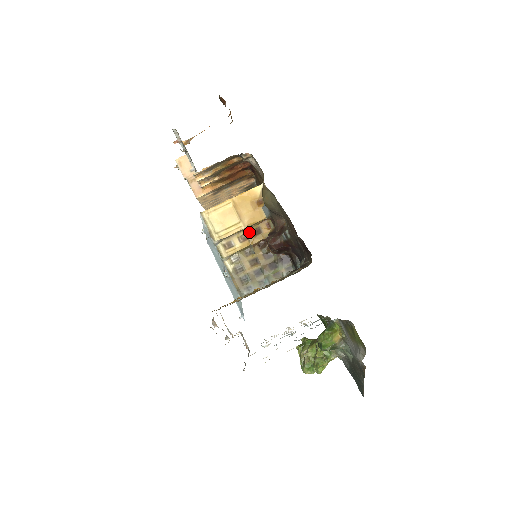
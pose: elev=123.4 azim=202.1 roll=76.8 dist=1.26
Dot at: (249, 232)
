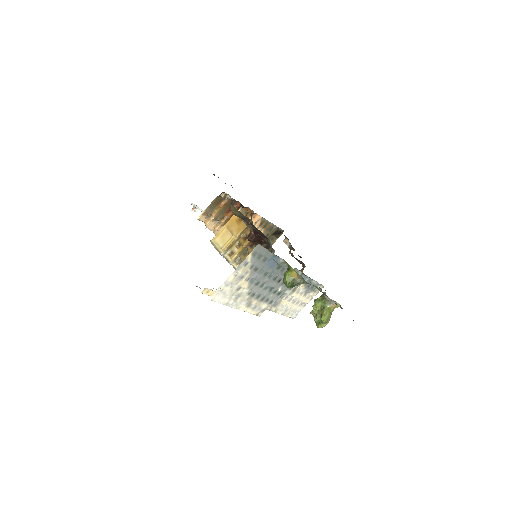
Dot at: (241, 240)
